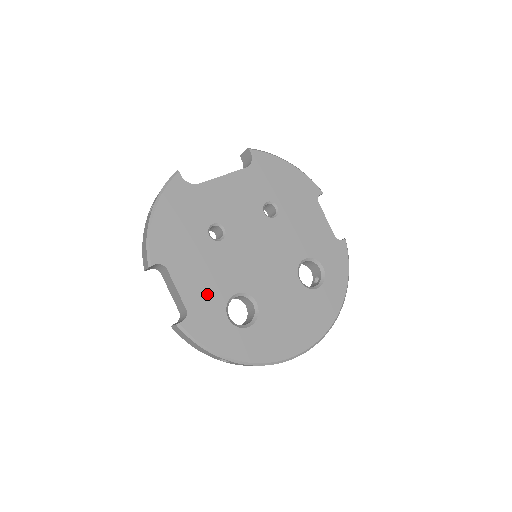
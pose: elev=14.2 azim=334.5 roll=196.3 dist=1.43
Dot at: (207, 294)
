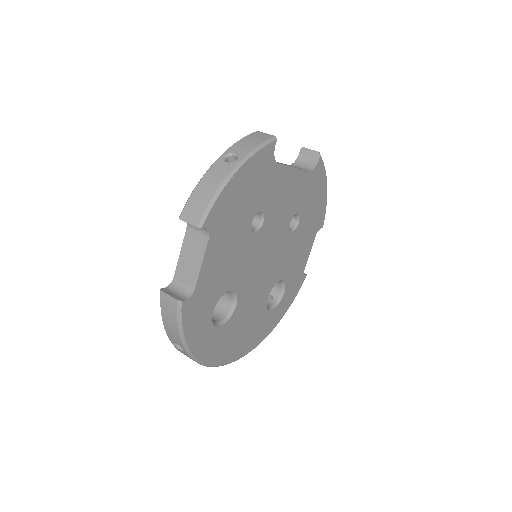
Dot at: (216, 281)
